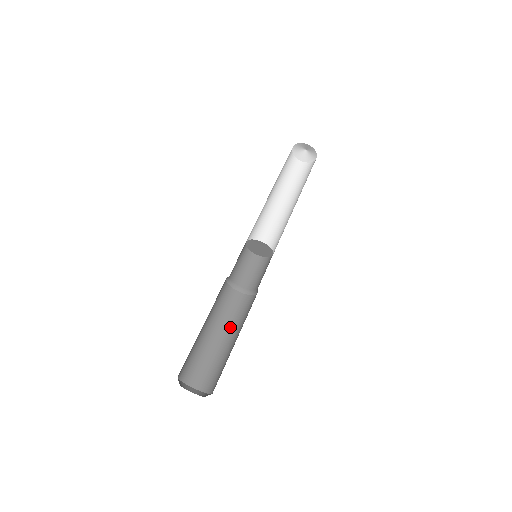
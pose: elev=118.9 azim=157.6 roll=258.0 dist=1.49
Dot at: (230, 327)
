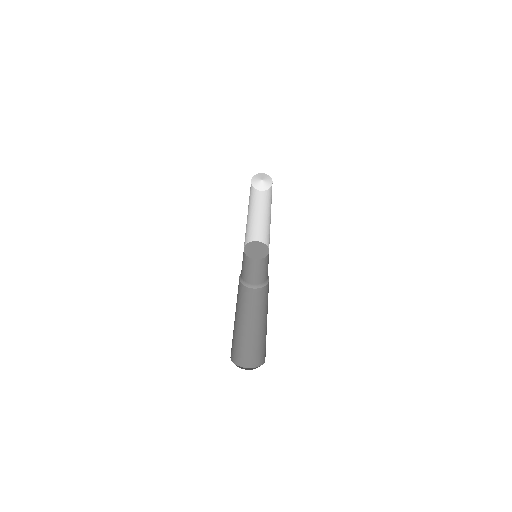
Dot at: (266, 309)
